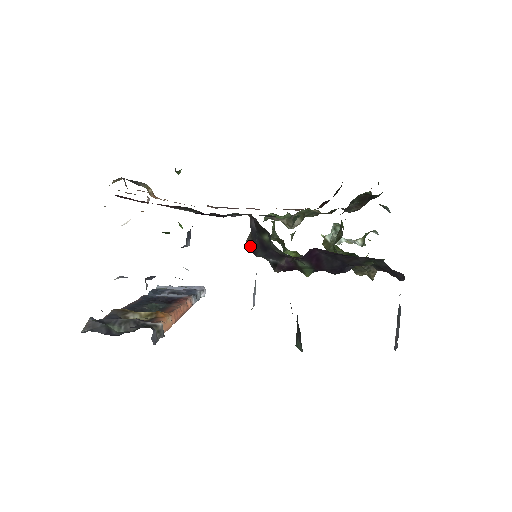
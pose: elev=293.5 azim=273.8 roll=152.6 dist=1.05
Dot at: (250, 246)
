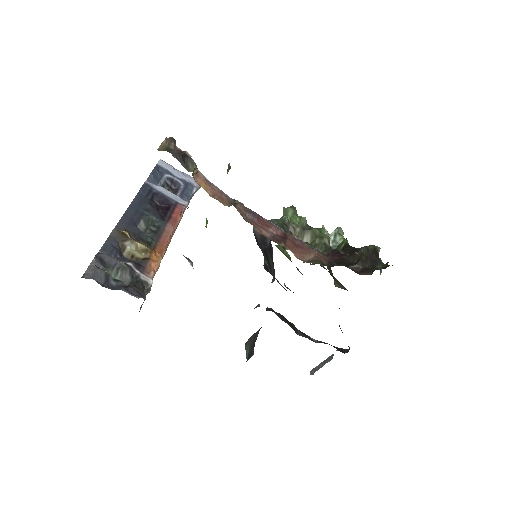
Dot at: (257, 236)
